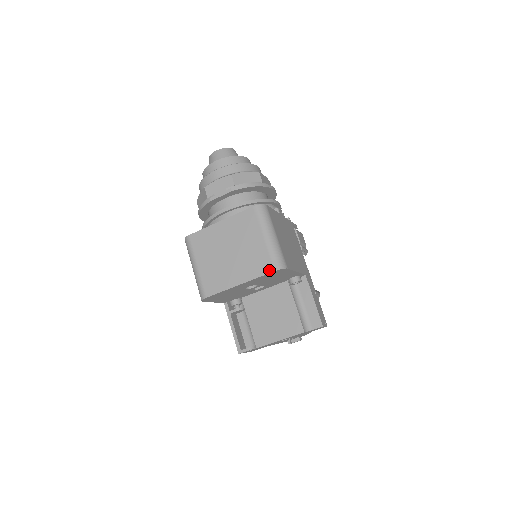
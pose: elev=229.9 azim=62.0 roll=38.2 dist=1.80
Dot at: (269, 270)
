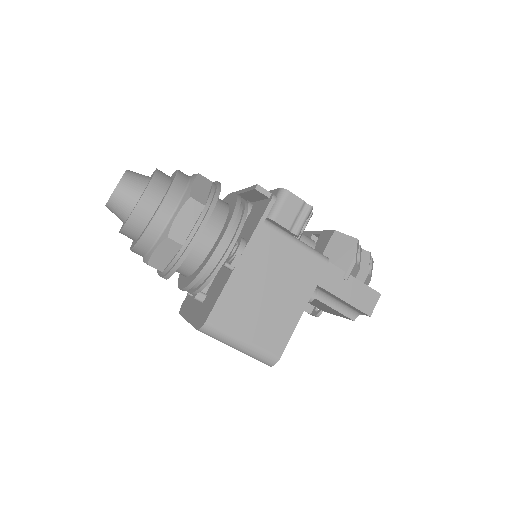
Dot at: occluded
